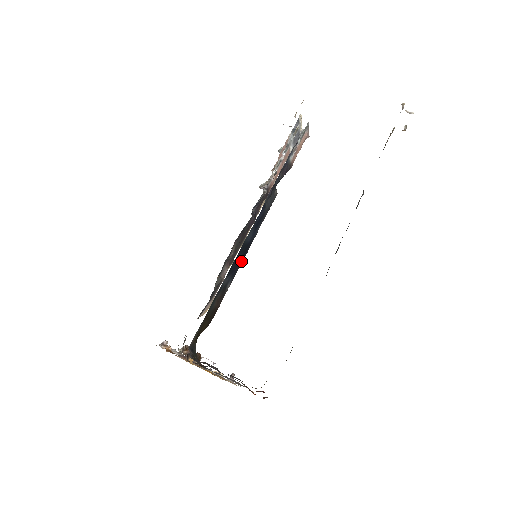
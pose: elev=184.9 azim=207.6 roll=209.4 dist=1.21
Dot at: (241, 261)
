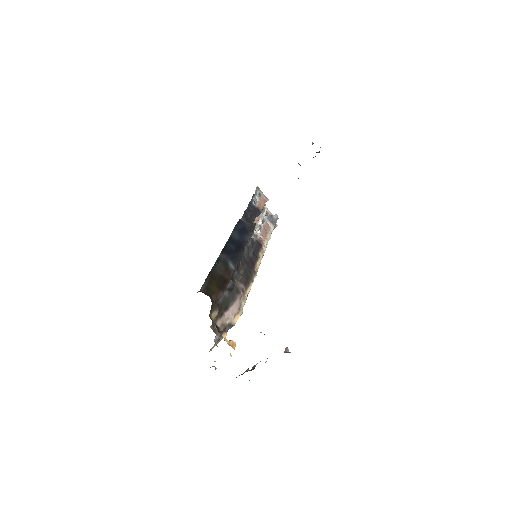
Dot at: (238, 253)
